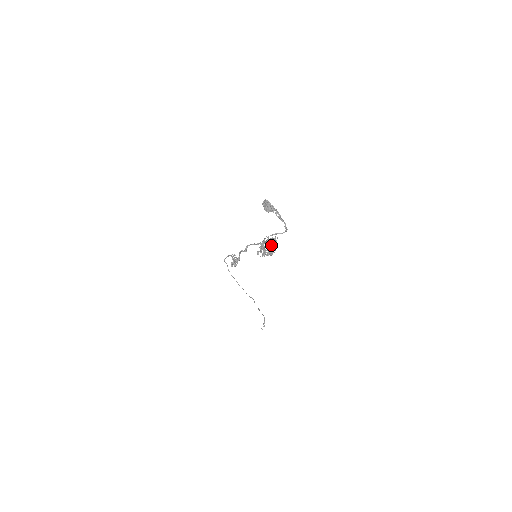
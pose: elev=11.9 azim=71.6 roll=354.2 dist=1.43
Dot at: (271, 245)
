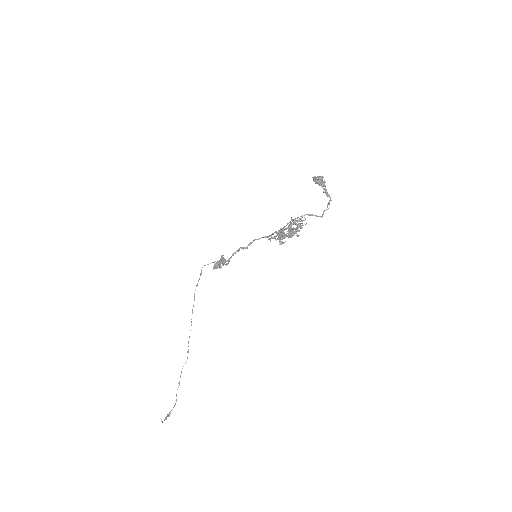
Dot at: (297, 225)
